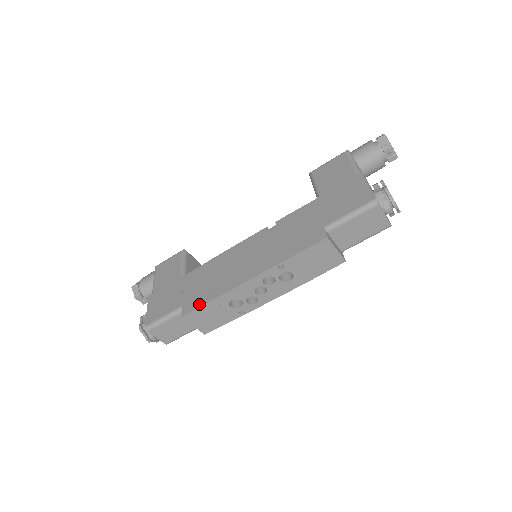
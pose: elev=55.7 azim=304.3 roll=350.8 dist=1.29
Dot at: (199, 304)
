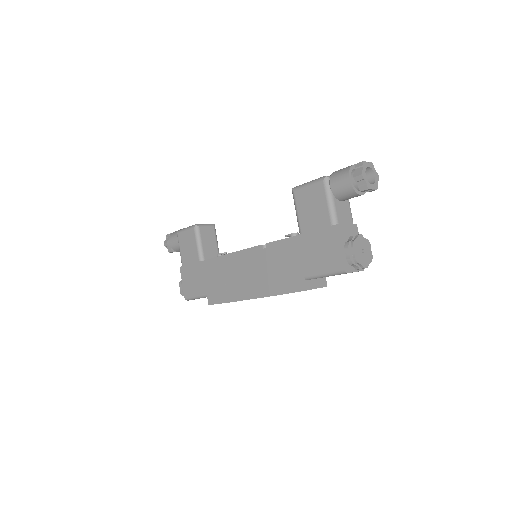
Dot at: (219, 301)
